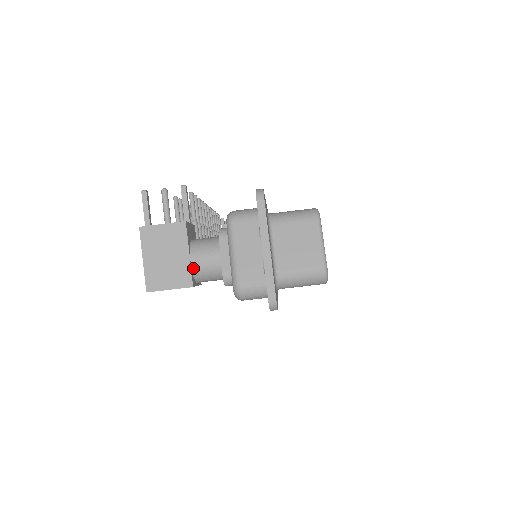
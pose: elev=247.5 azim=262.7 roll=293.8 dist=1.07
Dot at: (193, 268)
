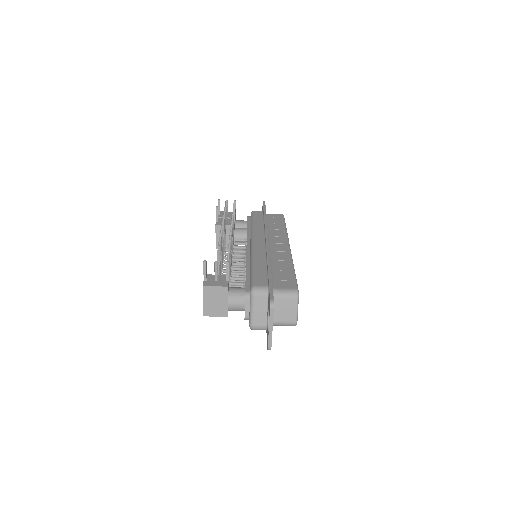
Dot at: (229, 308)
